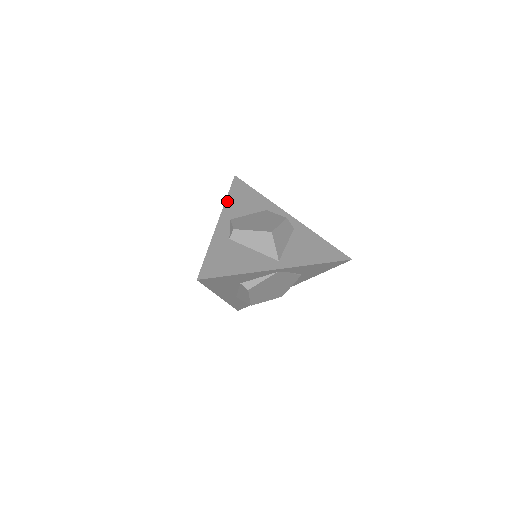
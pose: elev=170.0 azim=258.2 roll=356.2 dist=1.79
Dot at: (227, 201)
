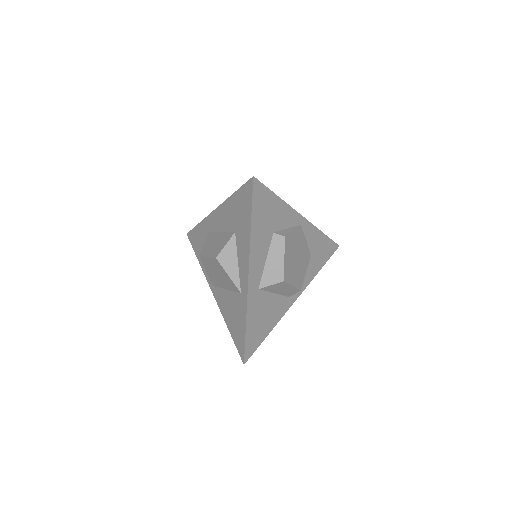
Dot at: (203, 221)
